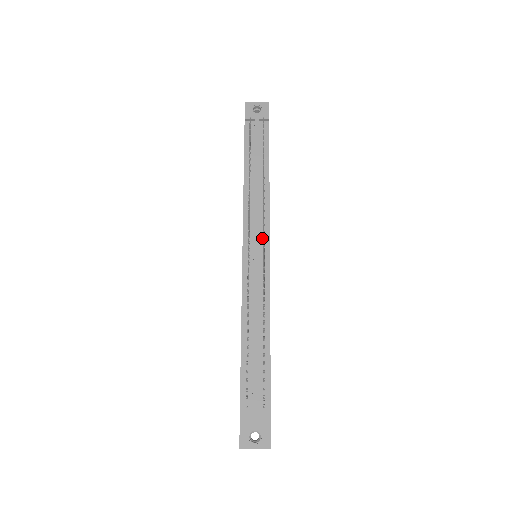
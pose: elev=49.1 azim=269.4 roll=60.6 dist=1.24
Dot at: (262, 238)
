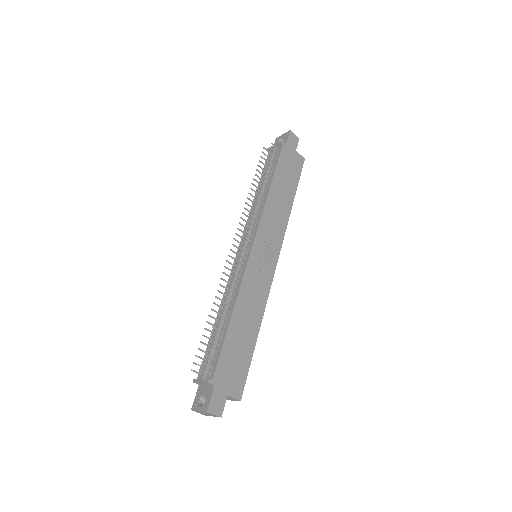
Dot at: (251, 238)
